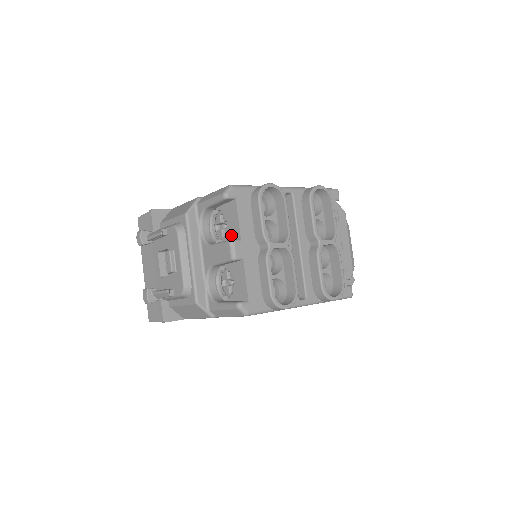
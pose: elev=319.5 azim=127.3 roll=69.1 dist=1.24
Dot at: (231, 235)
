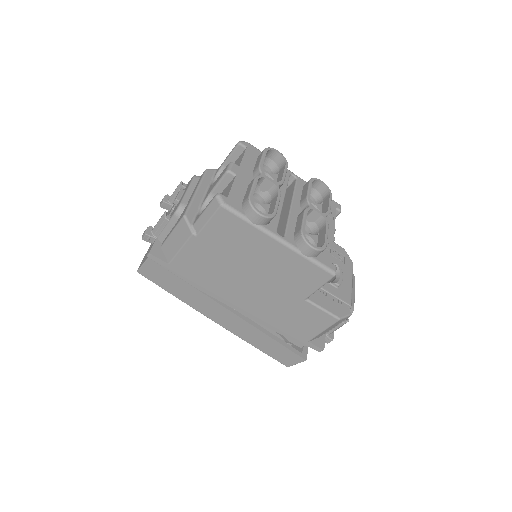
Dot at: occluded
